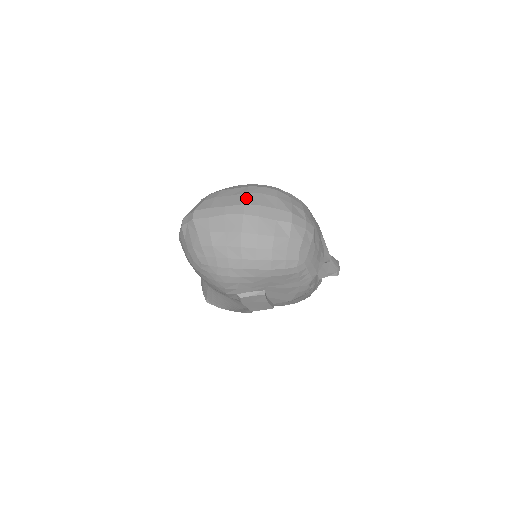
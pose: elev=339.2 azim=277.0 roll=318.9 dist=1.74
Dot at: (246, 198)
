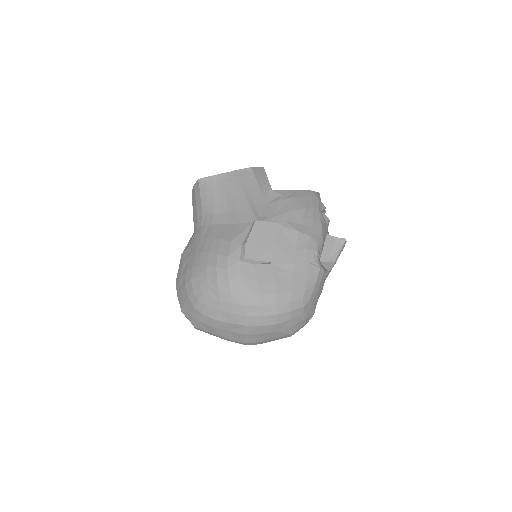
Dot at: (245, 339)
